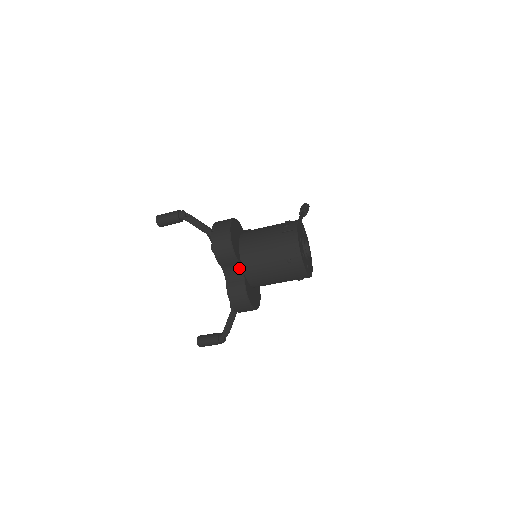
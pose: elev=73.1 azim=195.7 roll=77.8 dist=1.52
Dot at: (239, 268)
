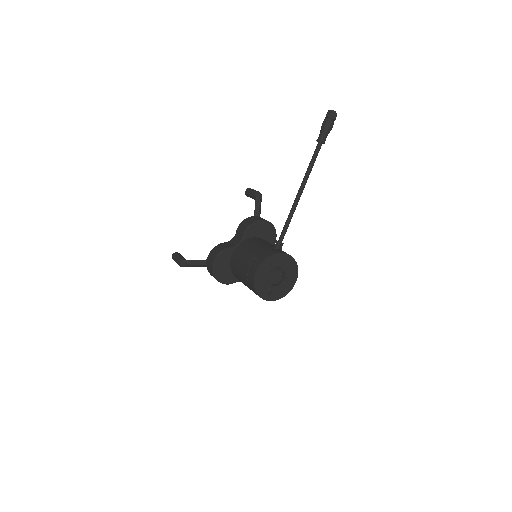
Dot at: occluded
